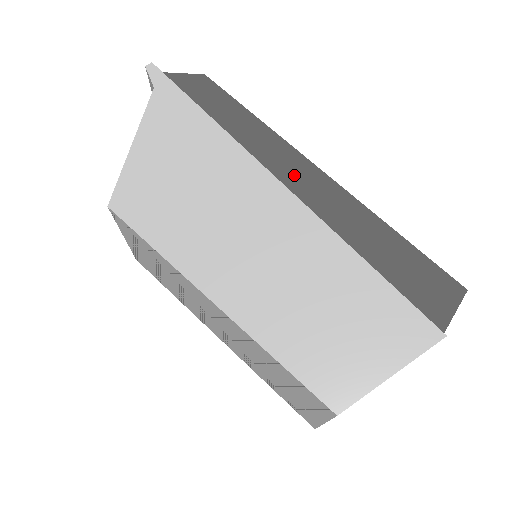
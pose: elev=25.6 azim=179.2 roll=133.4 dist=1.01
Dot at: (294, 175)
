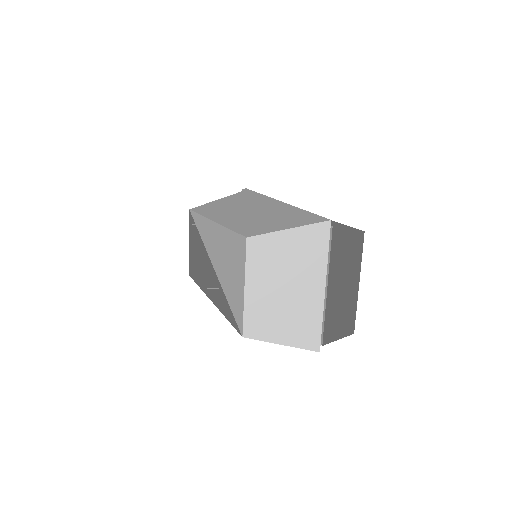
Dot at: occluded
